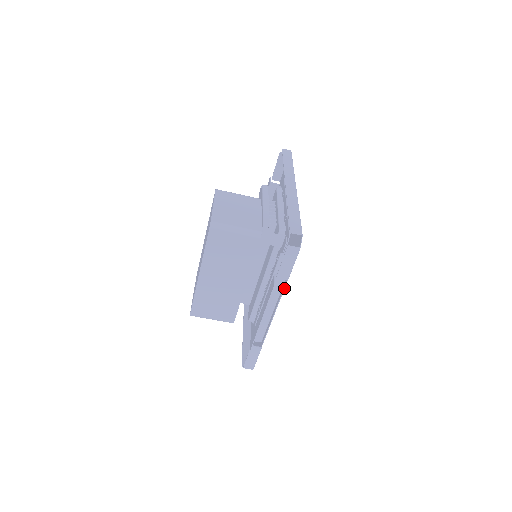
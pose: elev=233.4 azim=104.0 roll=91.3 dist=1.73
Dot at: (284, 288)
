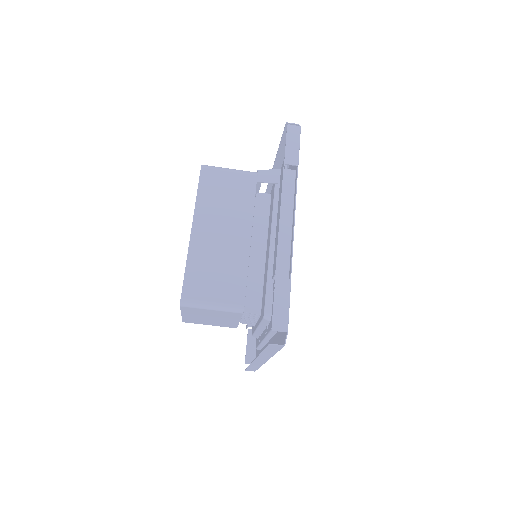
Dot at: occluded
